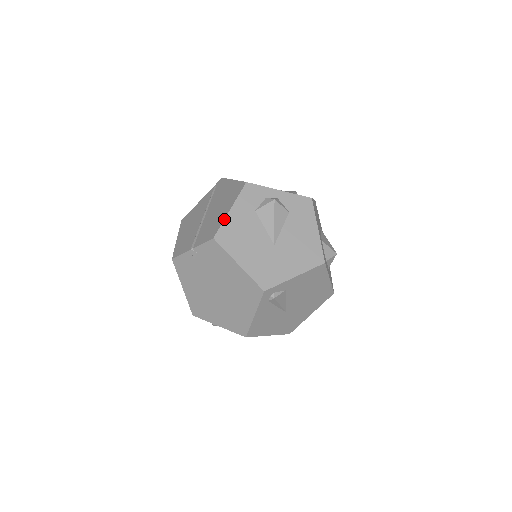
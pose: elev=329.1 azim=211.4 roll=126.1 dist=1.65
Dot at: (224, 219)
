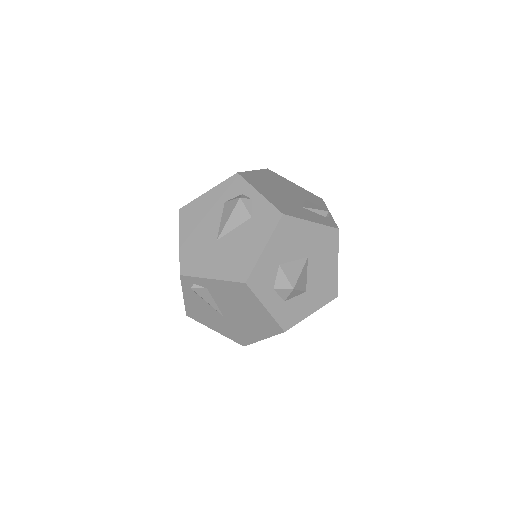
Dot at: occluded
